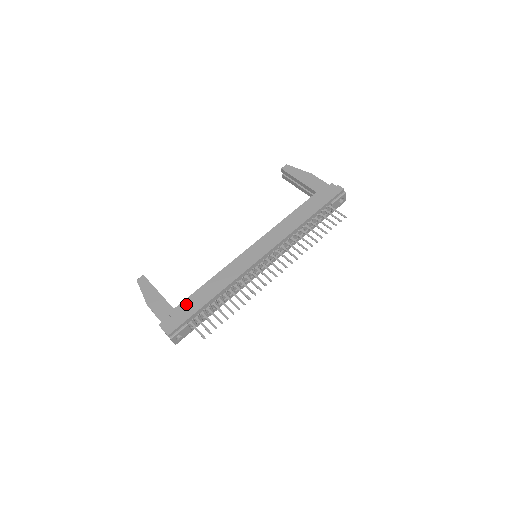
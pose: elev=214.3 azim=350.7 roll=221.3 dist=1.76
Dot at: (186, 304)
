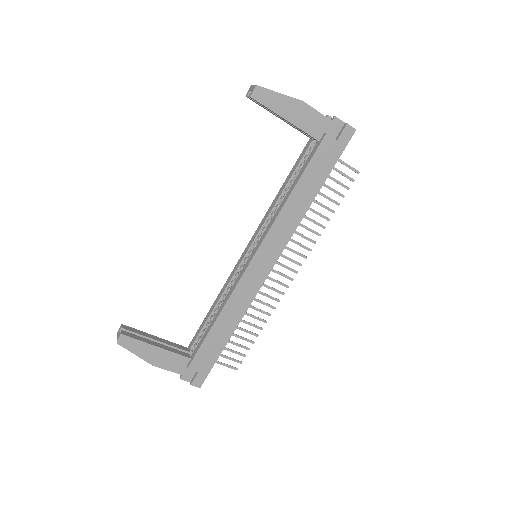
Dot at: (204, 352)
